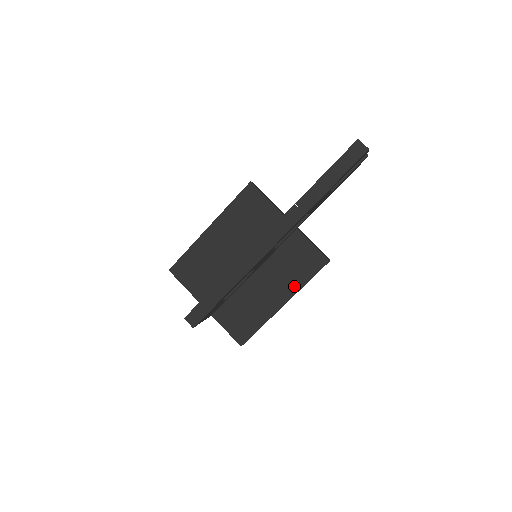
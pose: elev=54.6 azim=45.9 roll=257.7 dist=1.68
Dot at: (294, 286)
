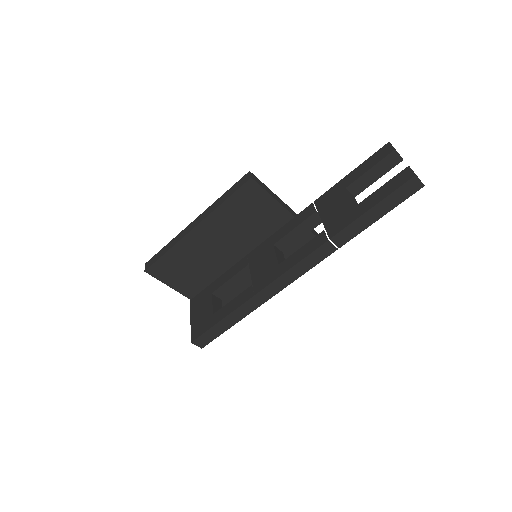
Dot at: occluded
